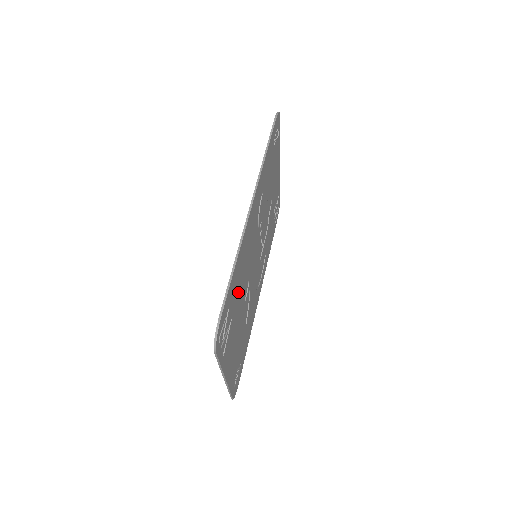
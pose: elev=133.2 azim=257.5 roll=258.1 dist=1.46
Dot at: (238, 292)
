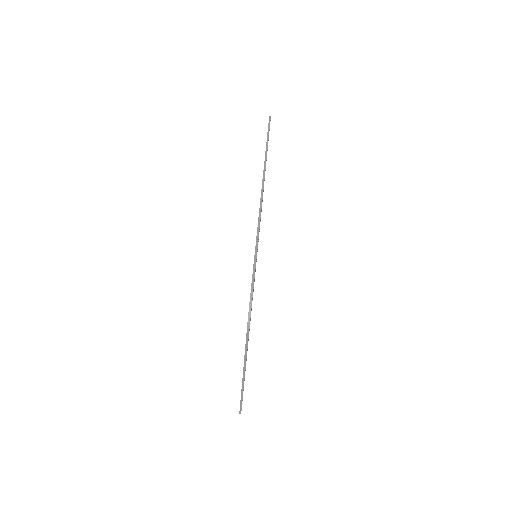
Dot at: occluded
